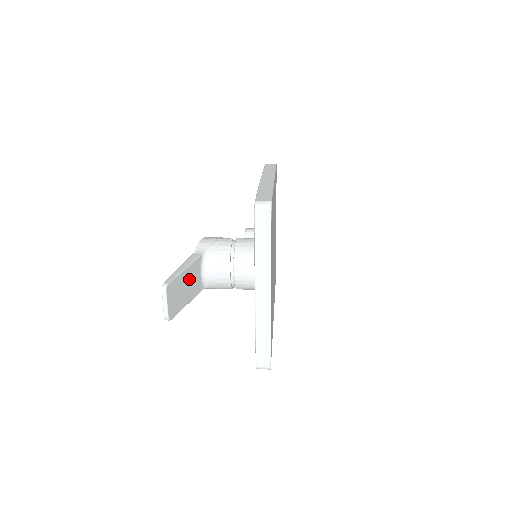
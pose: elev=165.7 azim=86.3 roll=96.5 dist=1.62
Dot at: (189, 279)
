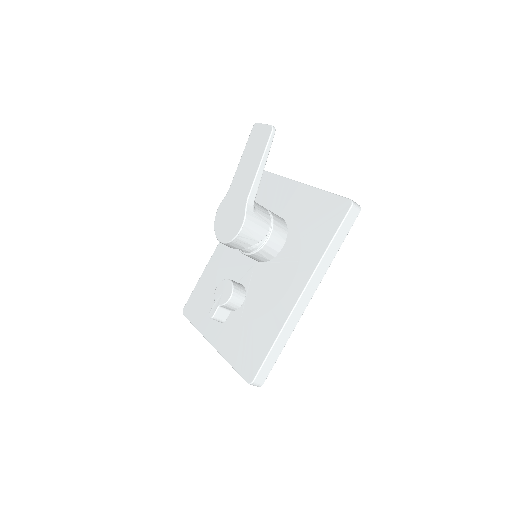
Dot at: occluded
